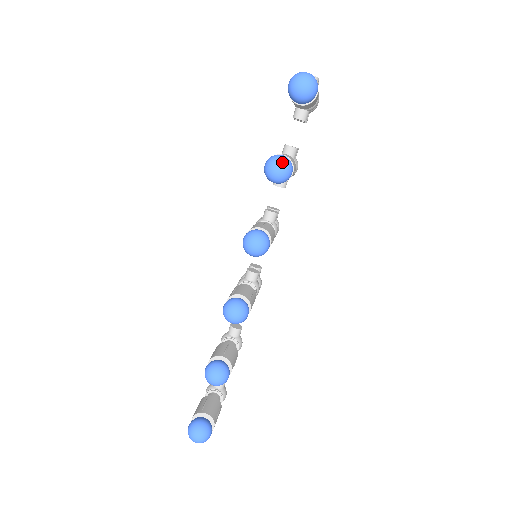
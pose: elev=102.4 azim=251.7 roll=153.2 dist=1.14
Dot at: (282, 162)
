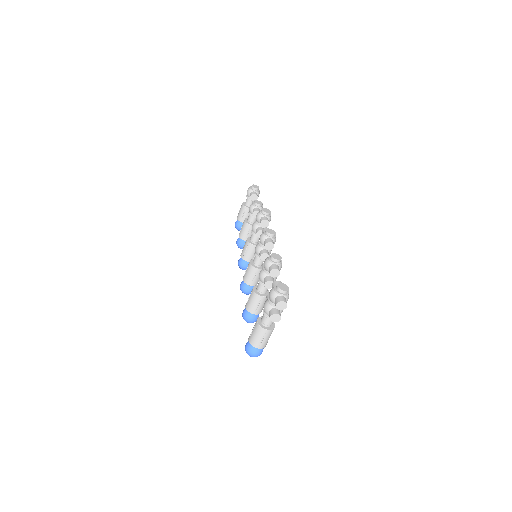
Dot at: occluded
